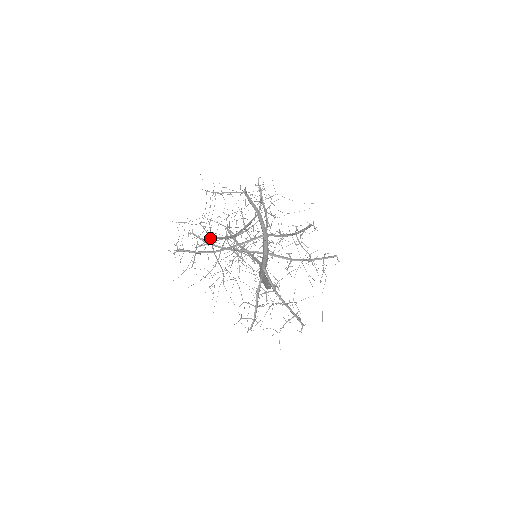
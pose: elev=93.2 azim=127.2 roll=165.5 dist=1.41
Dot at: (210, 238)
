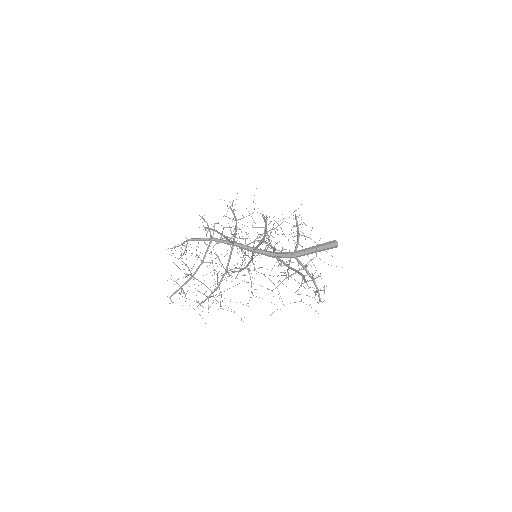
Dot at: (217, 277)
